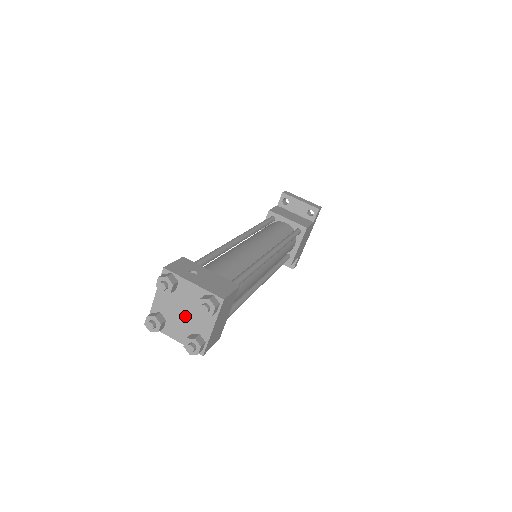
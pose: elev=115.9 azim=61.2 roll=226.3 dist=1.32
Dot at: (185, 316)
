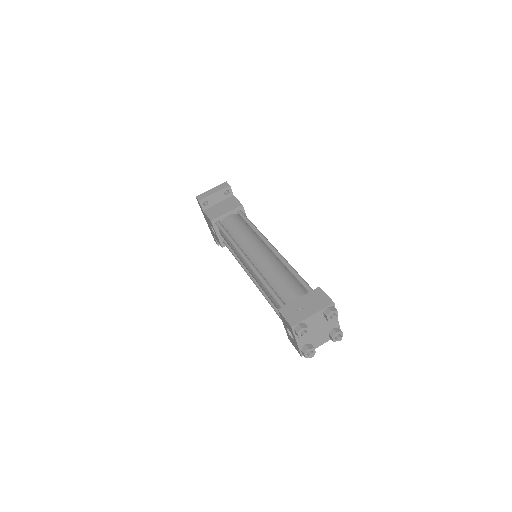
Dot at: (320, 331)
